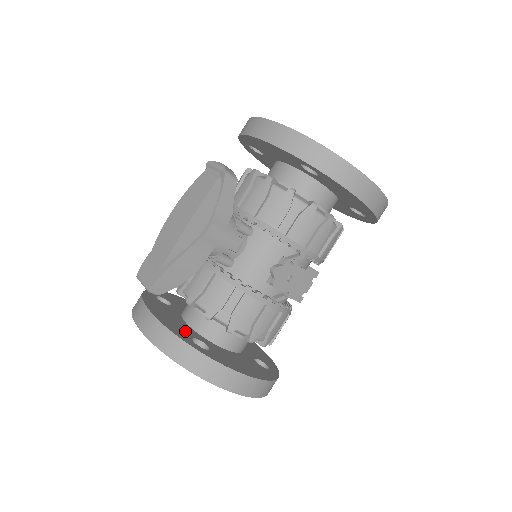
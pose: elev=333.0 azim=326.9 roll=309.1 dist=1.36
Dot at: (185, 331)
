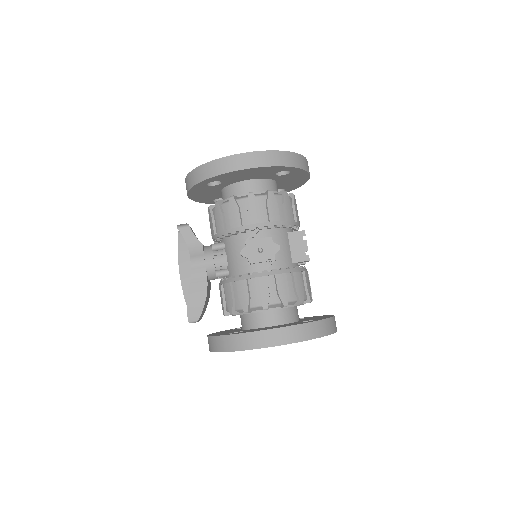
Dot at: (230, 332)
